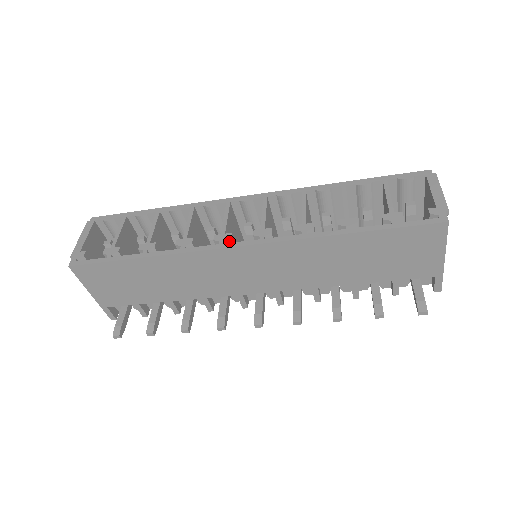
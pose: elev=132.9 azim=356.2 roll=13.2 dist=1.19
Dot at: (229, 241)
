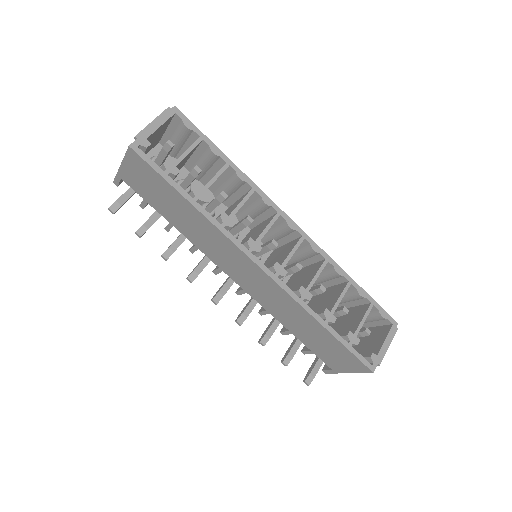
Dot at: (256, 252)
